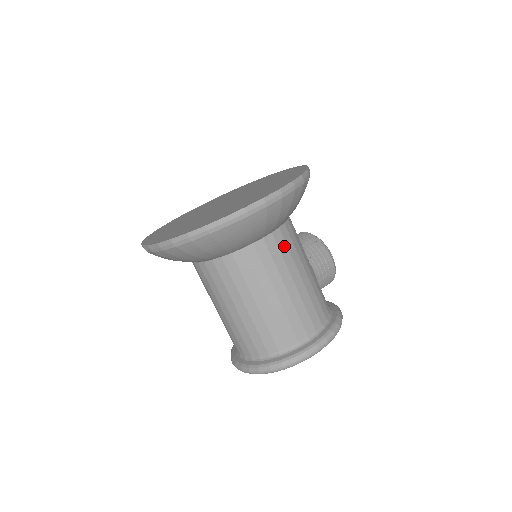
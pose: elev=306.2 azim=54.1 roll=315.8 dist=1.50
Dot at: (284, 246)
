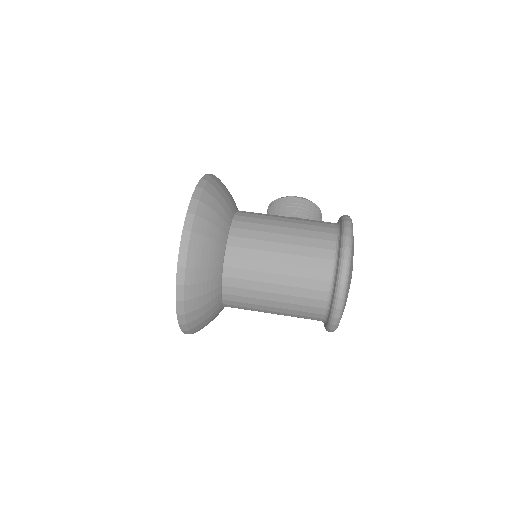
Dot at: (248, 225)
